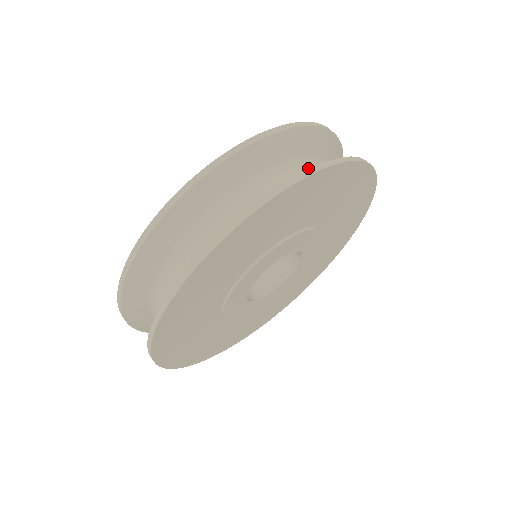
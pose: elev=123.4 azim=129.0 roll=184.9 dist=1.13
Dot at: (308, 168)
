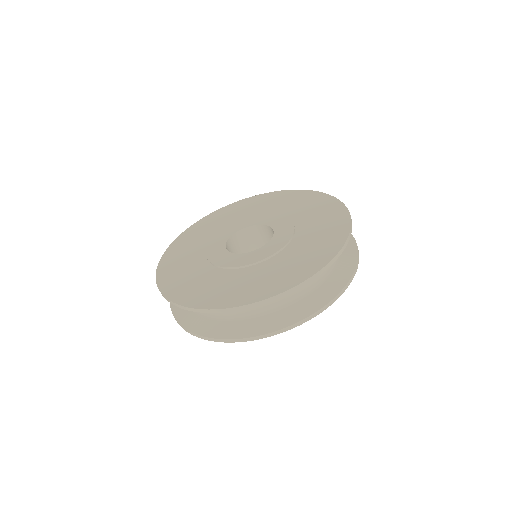
Dot at: occluded
